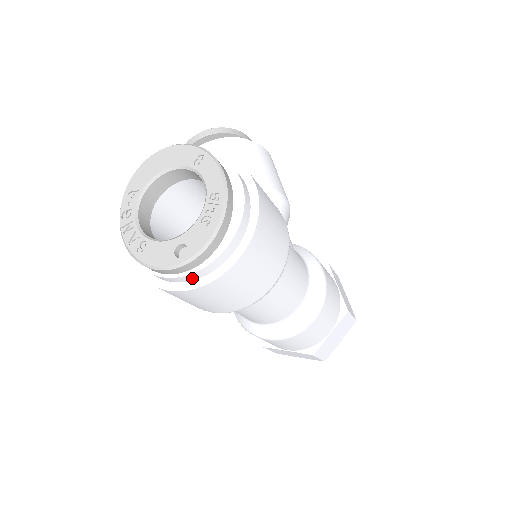
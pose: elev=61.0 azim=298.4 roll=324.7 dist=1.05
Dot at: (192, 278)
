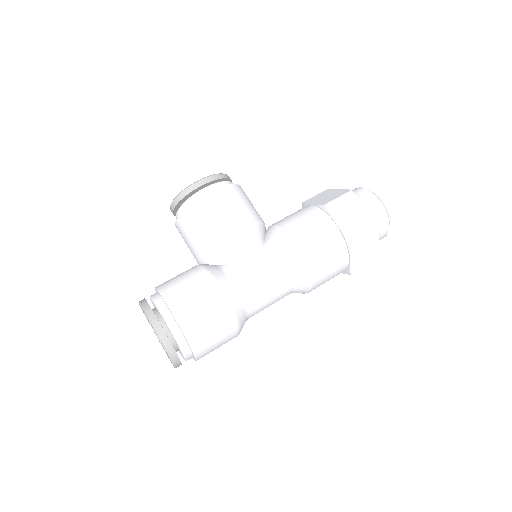
Dot at: occluded
